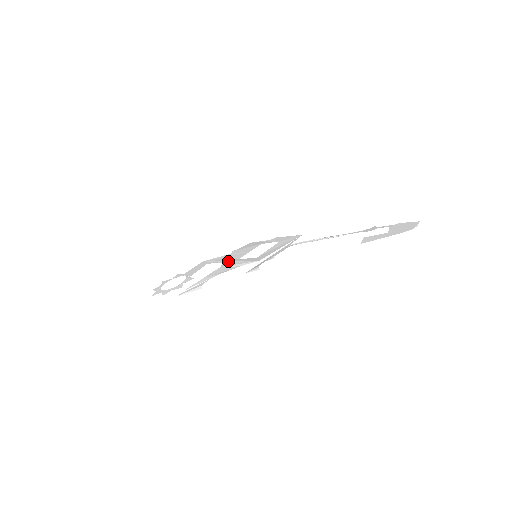
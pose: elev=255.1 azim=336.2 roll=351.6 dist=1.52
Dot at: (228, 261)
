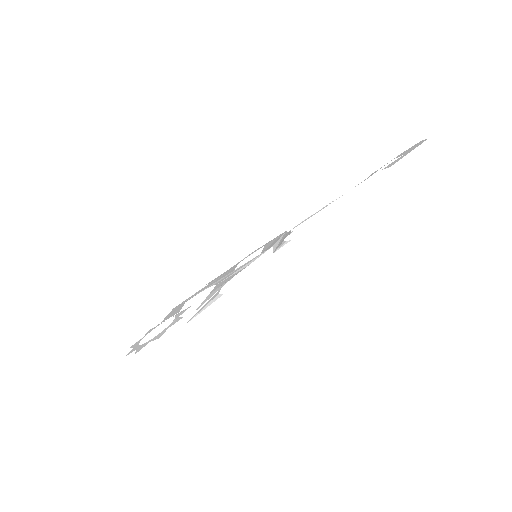
Dot at: (220, 279)
